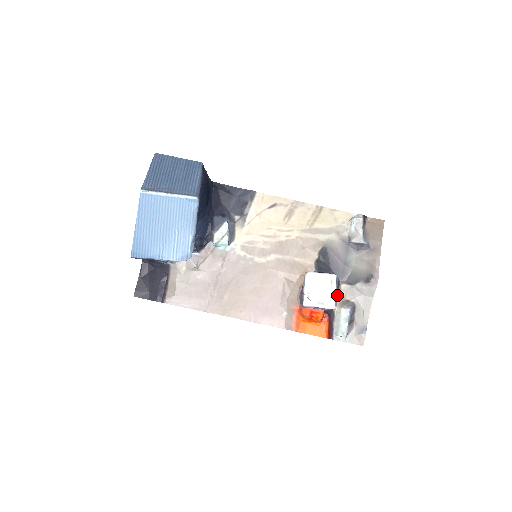
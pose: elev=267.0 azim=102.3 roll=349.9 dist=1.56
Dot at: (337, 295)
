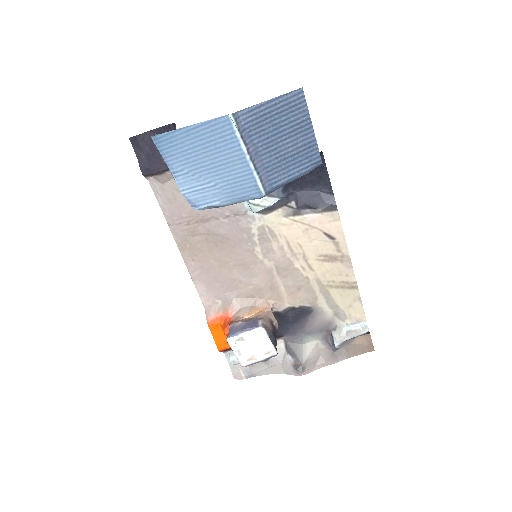
Dot at: occluded
